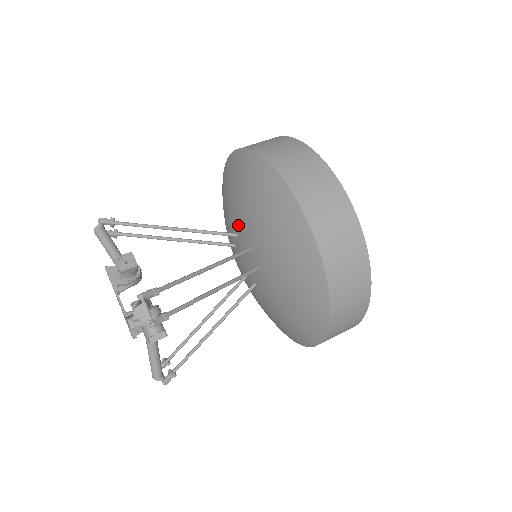
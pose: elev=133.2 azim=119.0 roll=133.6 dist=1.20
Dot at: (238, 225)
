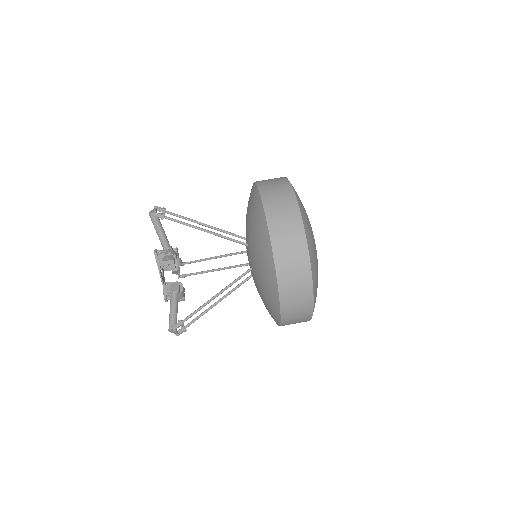
Dot at: (250, 249)
